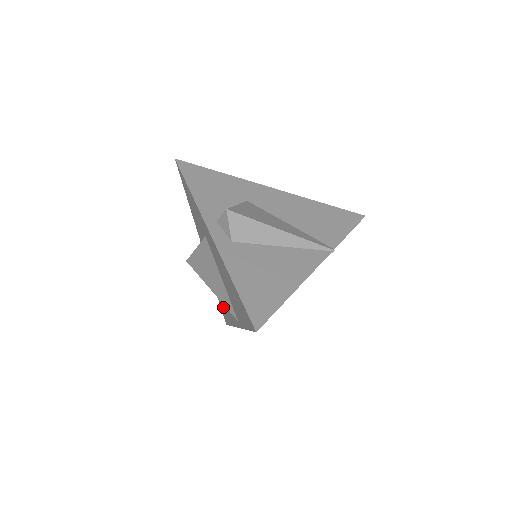
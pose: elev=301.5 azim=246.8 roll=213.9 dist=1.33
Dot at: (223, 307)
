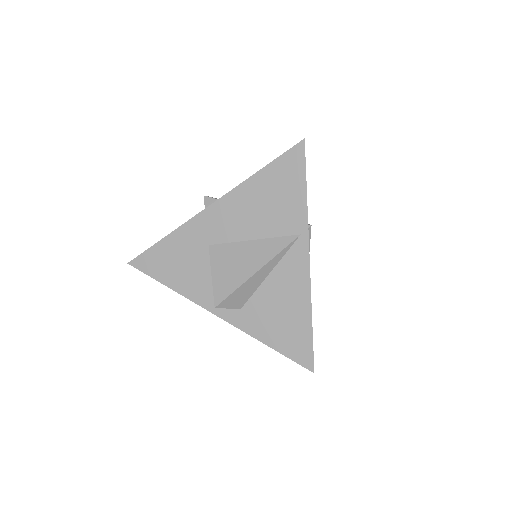
Dot at: (288, 328)
